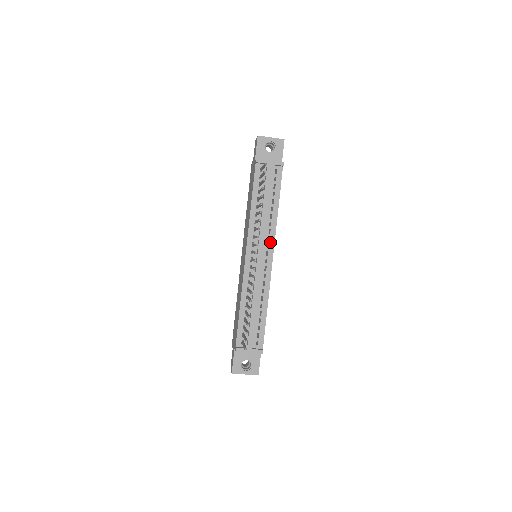
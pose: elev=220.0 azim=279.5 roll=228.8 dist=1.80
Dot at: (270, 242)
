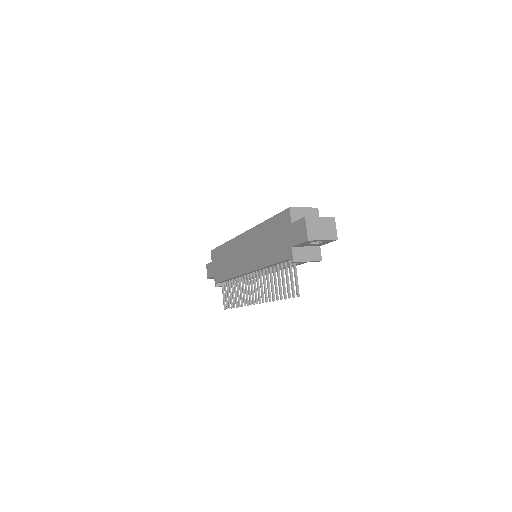
Dot at: occluded
